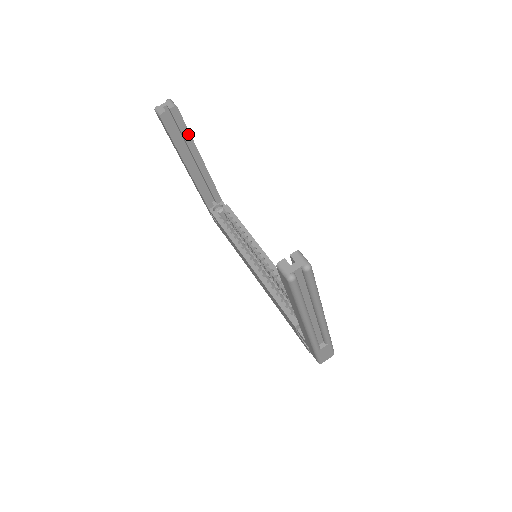
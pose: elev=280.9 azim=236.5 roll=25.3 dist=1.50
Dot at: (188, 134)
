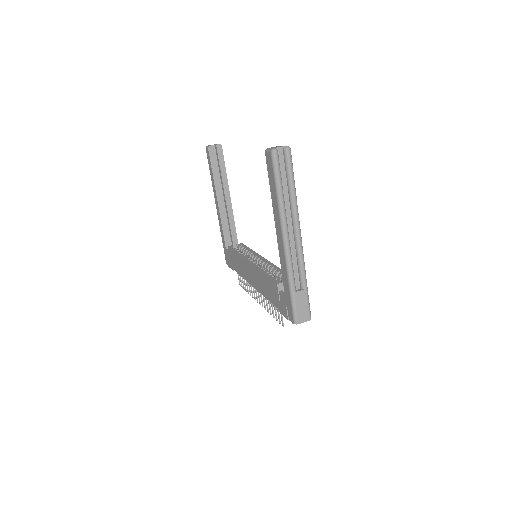
Dot at: (224, 171)
